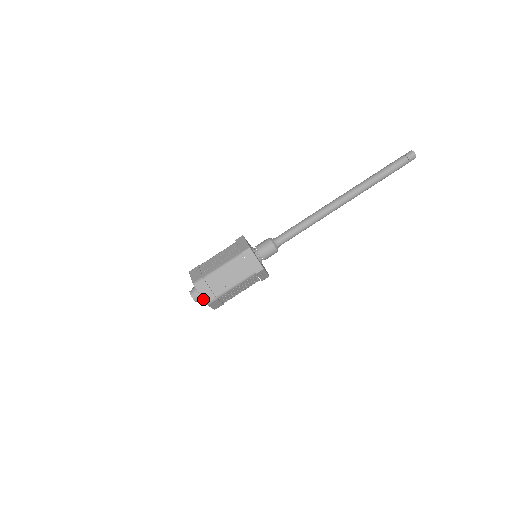
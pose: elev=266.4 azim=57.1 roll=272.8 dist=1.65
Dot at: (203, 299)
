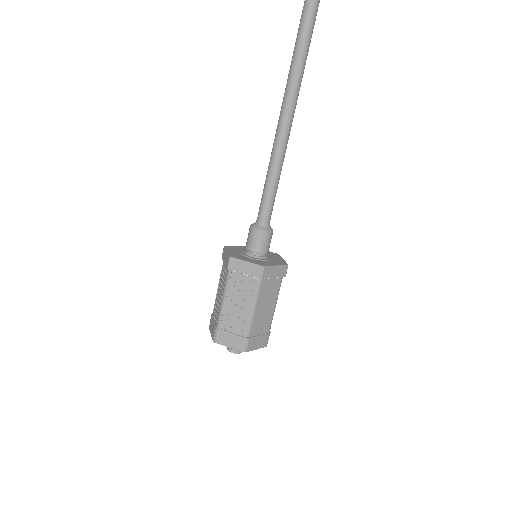
Dot at: occluded
